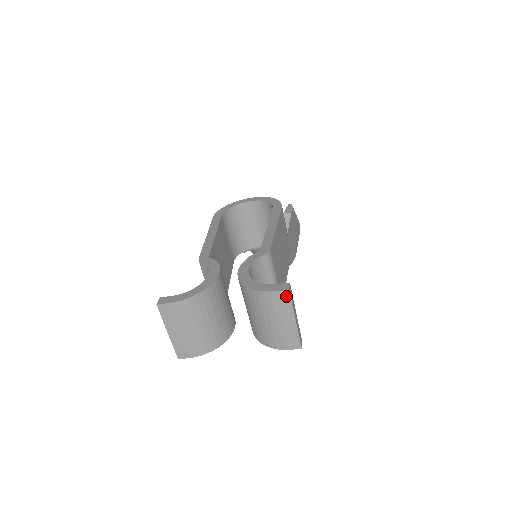
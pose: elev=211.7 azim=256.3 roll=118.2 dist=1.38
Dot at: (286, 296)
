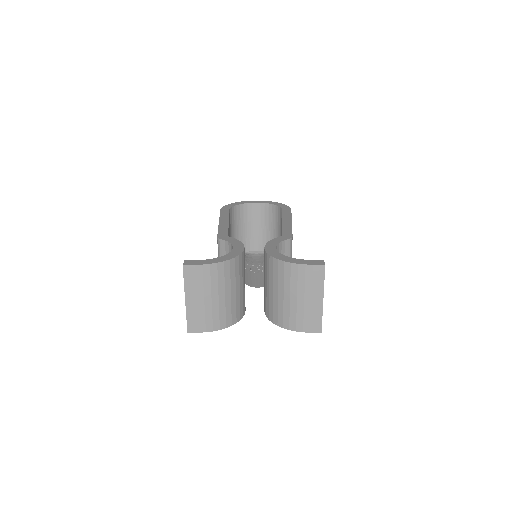
Dot at: (320, 271)
